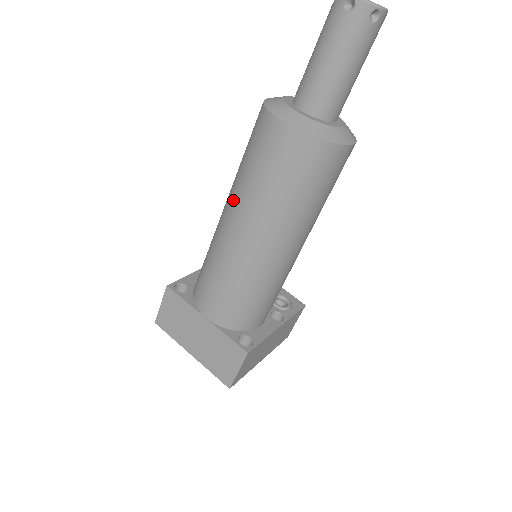
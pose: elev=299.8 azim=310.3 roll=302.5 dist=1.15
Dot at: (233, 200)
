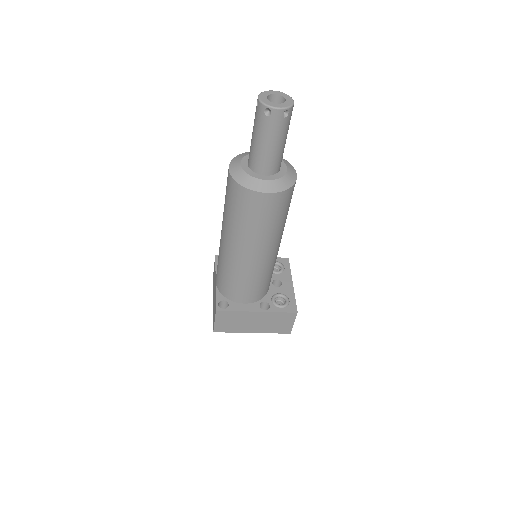
Dot at: occluded
